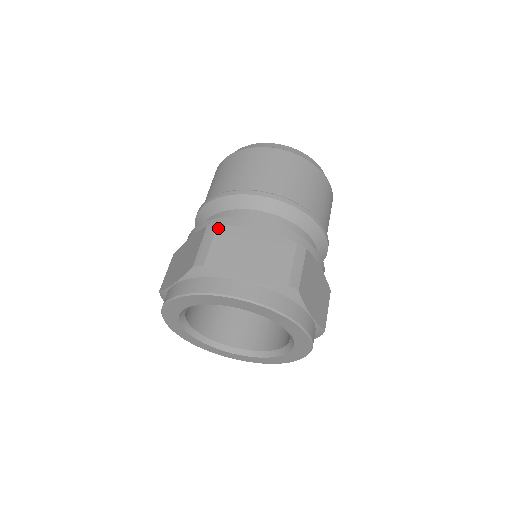
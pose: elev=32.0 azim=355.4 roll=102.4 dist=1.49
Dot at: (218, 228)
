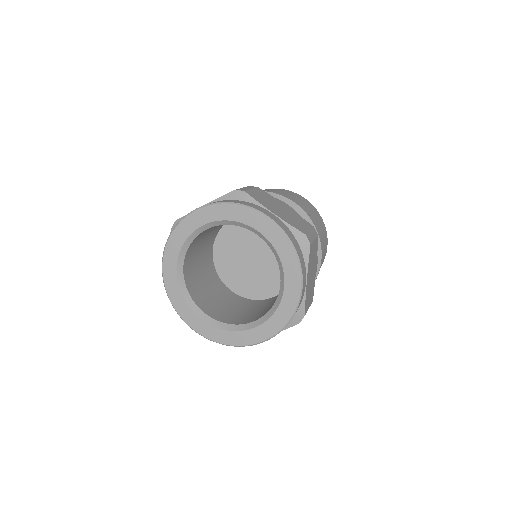
Dot at: occluded
